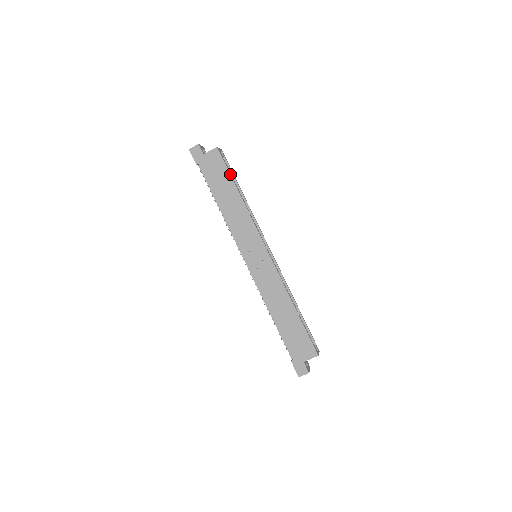
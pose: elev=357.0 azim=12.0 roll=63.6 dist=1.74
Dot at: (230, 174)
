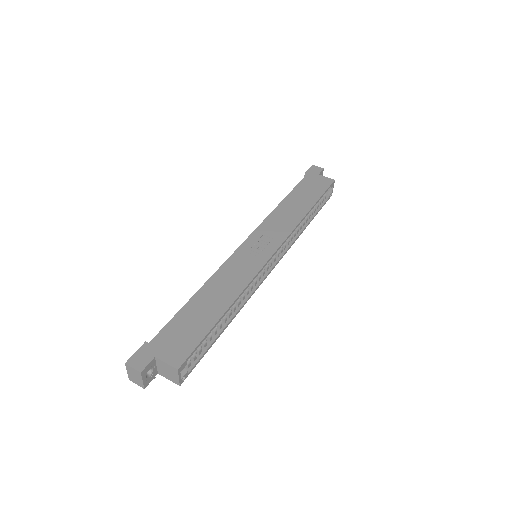
Dot at: (321, 196)
